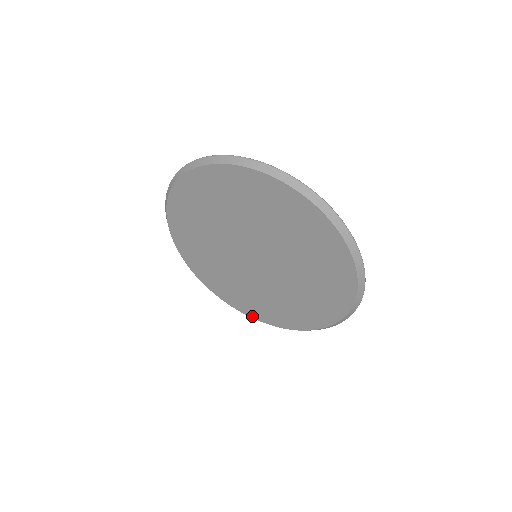
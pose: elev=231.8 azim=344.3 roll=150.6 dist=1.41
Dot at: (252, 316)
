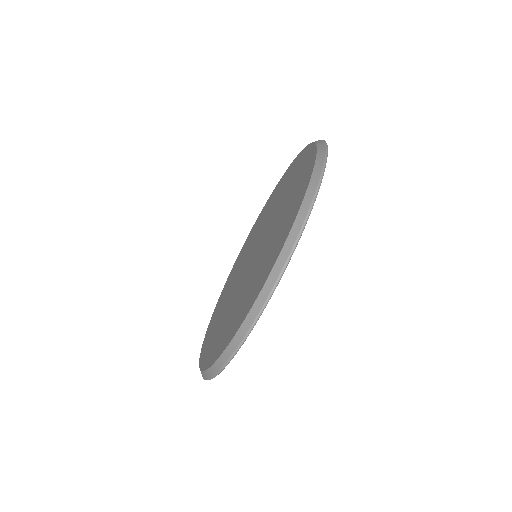
Dot at: occluded
